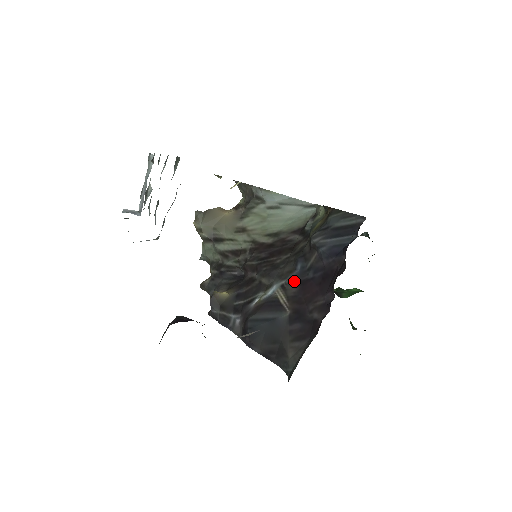
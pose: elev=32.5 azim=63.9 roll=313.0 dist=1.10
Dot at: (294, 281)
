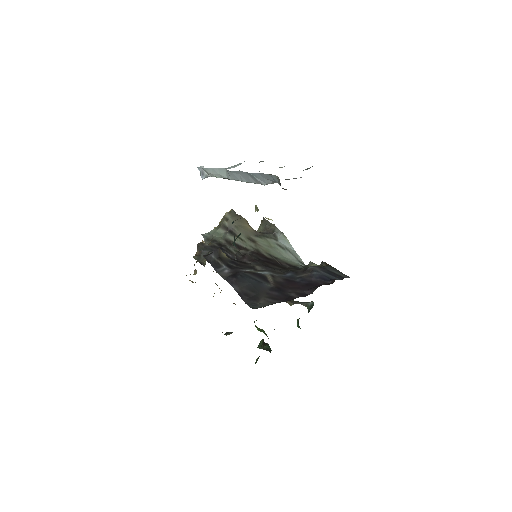
Dot at: (283, 277)
